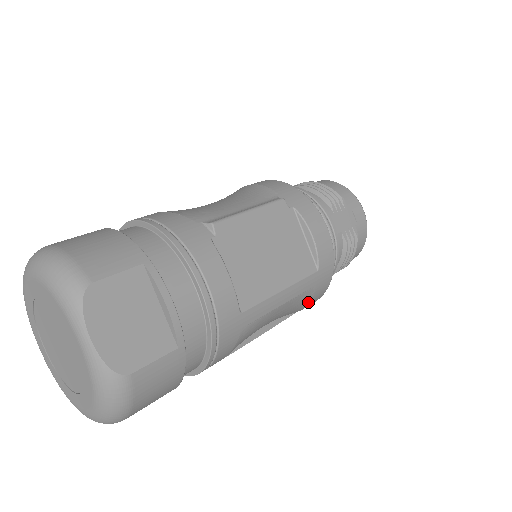
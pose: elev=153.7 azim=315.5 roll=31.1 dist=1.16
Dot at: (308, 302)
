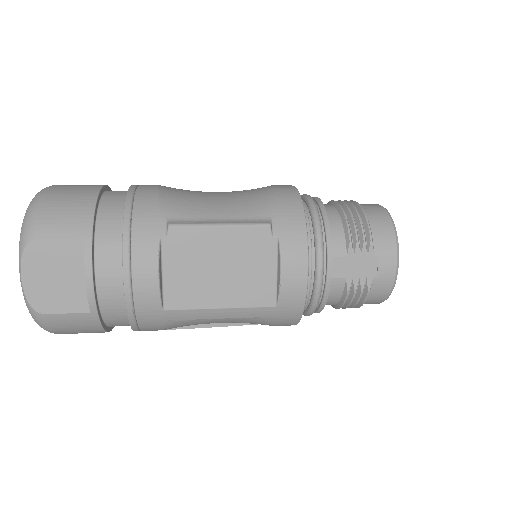
Dot at: (270, 324)
